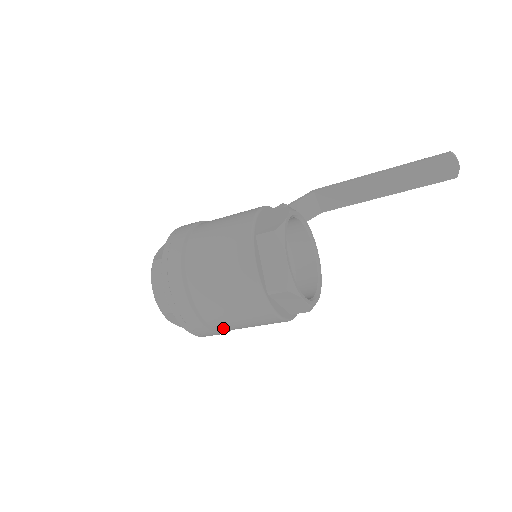
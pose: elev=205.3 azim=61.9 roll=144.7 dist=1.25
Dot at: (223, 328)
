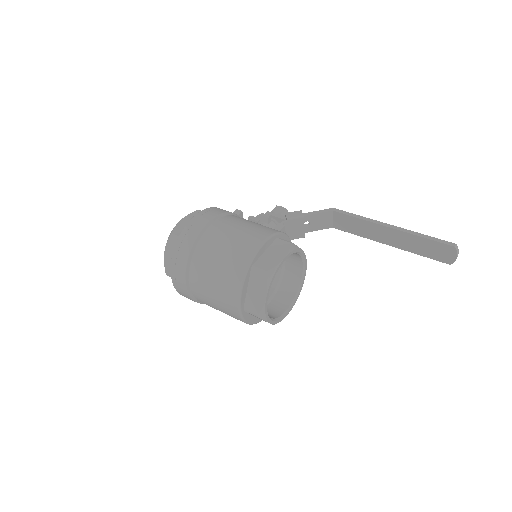
Dot at: occluded
